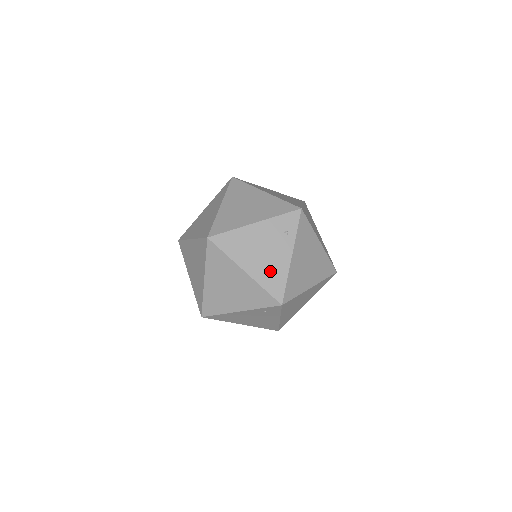
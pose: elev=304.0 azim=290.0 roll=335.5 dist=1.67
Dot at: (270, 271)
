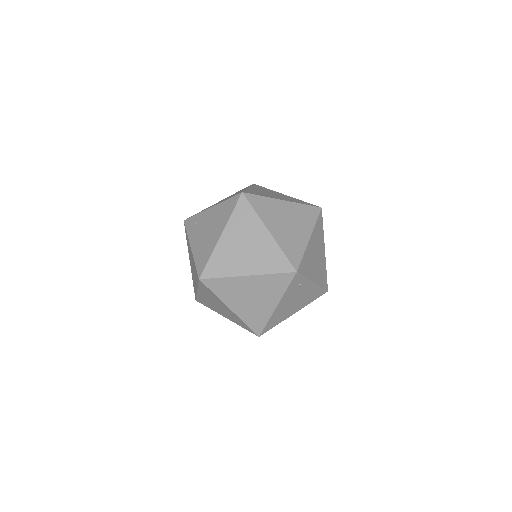
Dot at: (308, 298)
